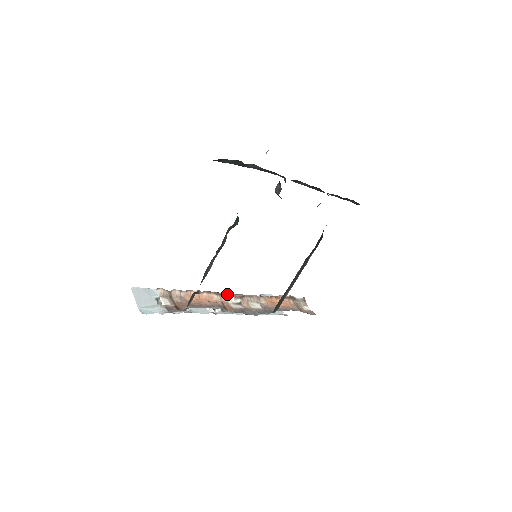
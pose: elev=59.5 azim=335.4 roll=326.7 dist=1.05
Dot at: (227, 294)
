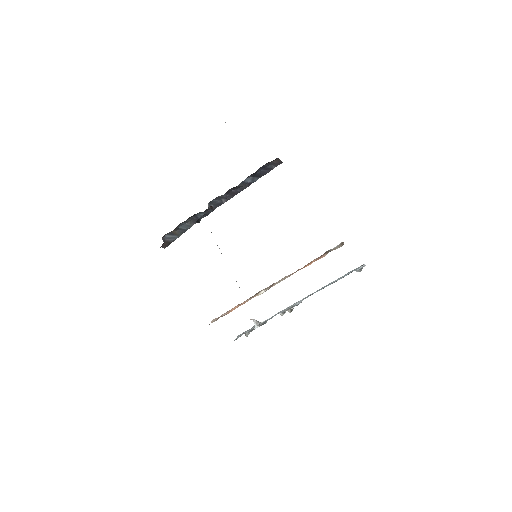
Dot at: (259, 292)
